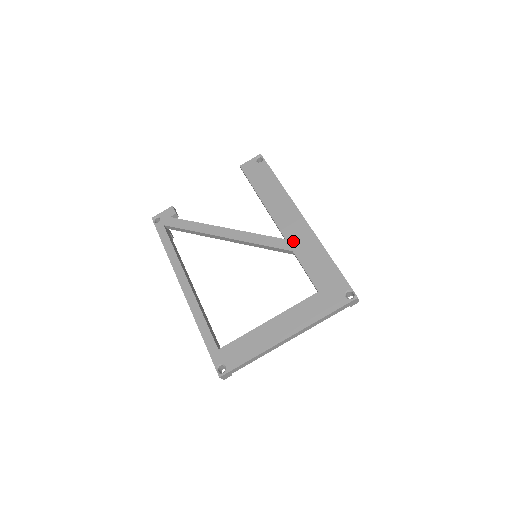
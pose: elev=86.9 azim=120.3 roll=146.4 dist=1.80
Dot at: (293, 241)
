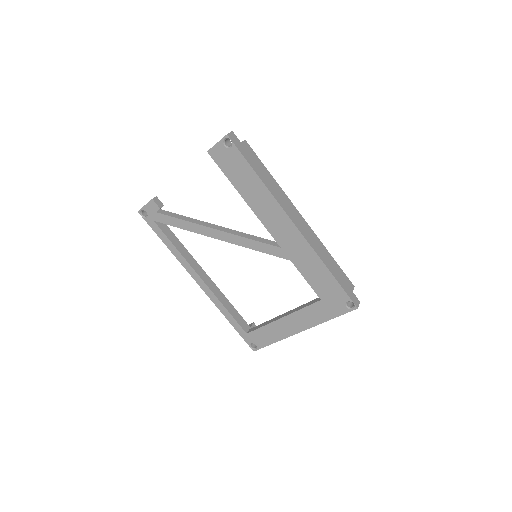
Dot at: (289, 251)
